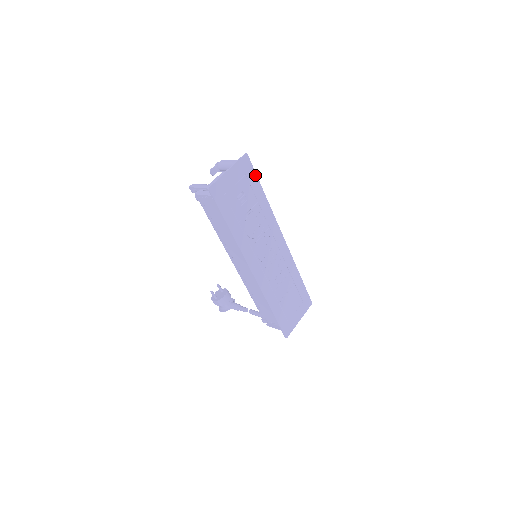
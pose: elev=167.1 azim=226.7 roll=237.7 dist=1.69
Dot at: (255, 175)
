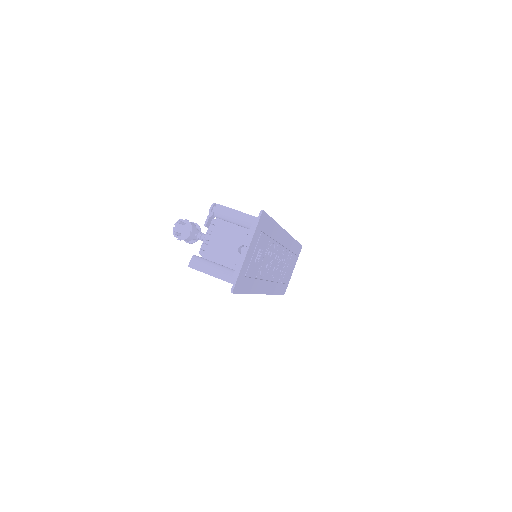
Dot at: (269, 218)
